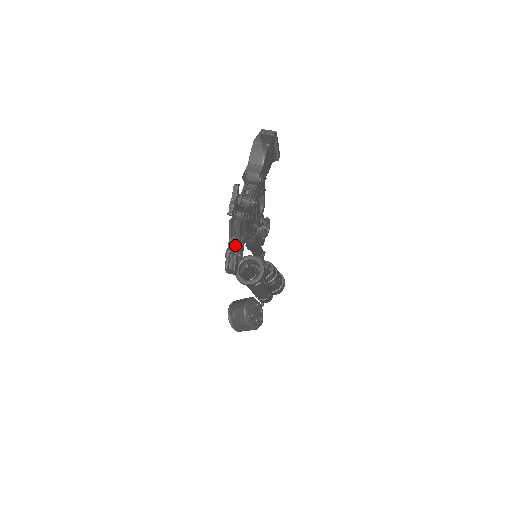
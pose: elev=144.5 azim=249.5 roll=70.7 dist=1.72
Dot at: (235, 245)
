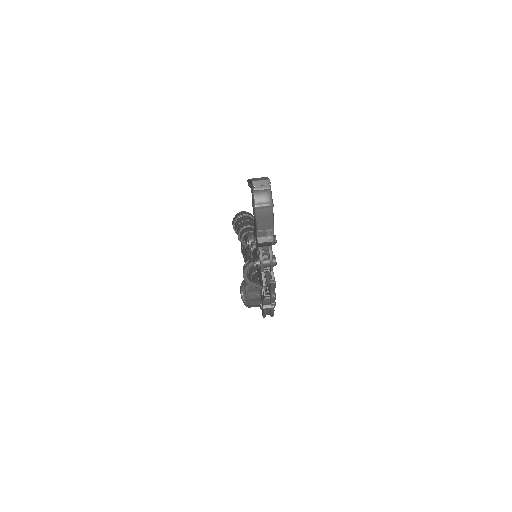
Dot at: occluded
